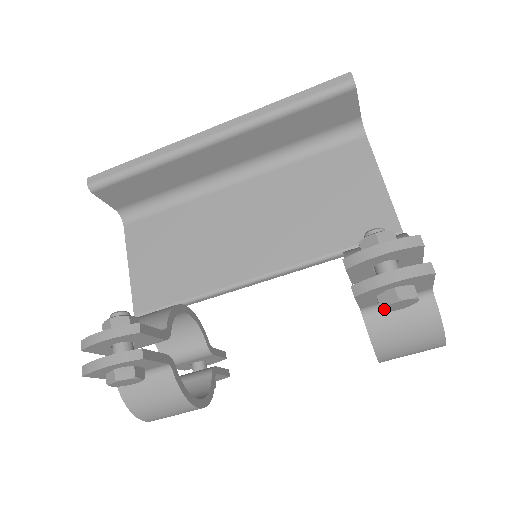
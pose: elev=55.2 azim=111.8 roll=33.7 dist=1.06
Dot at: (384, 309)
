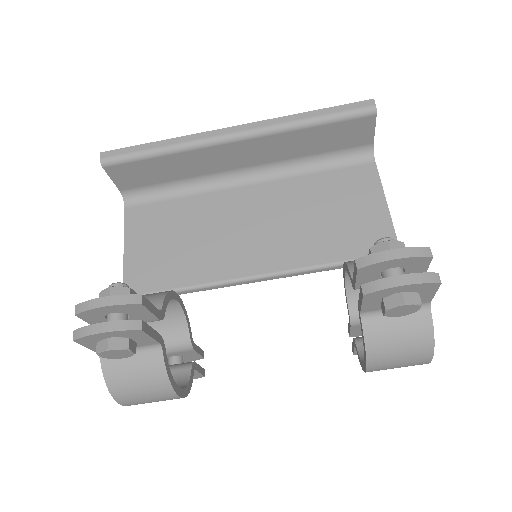
Dot at: (388, 312)
